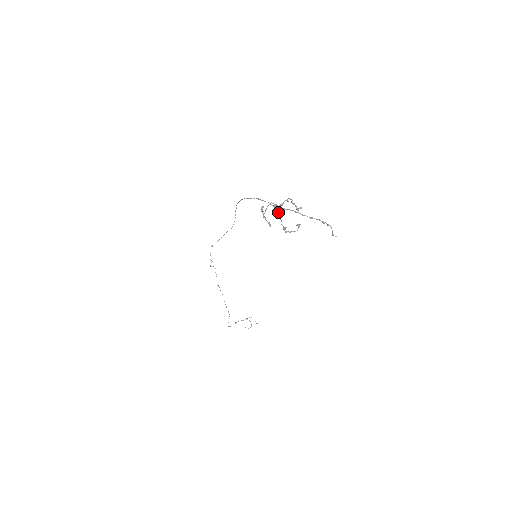
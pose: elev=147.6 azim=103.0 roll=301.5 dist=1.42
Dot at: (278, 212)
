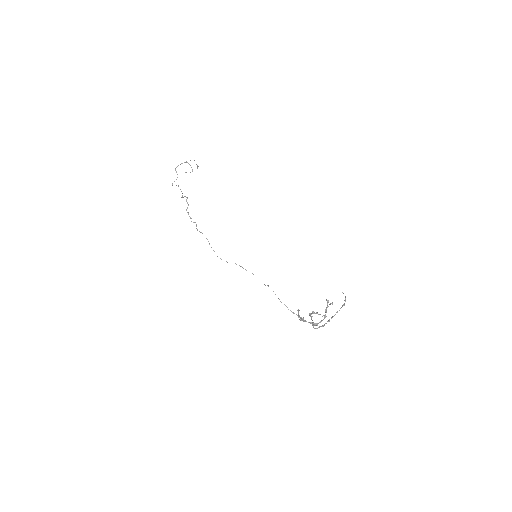
Dot at: (315, 325)
